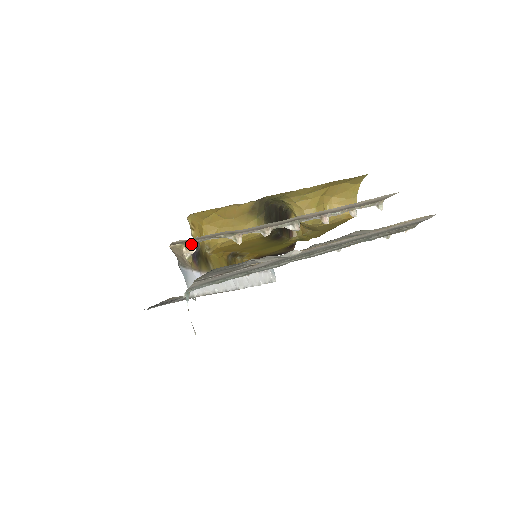
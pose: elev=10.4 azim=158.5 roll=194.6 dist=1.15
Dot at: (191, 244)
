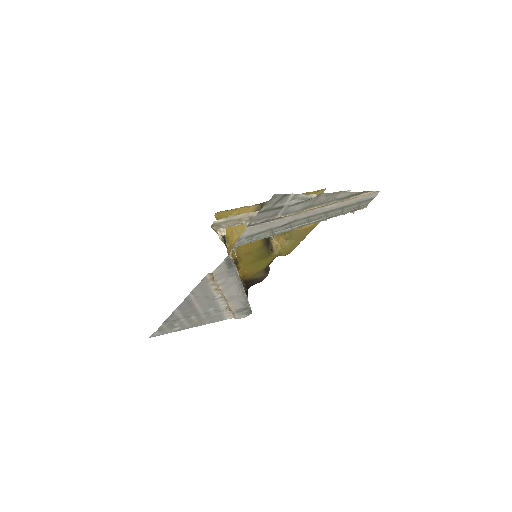
Dot at: (223, 228)
